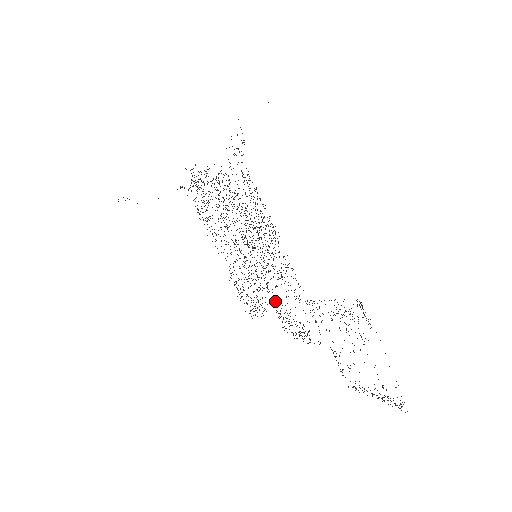
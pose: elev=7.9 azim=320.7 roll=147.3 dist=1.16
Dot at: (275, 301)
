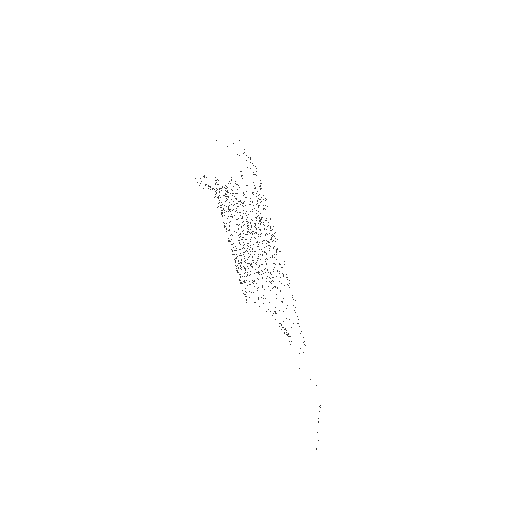
Dot at: occluded
